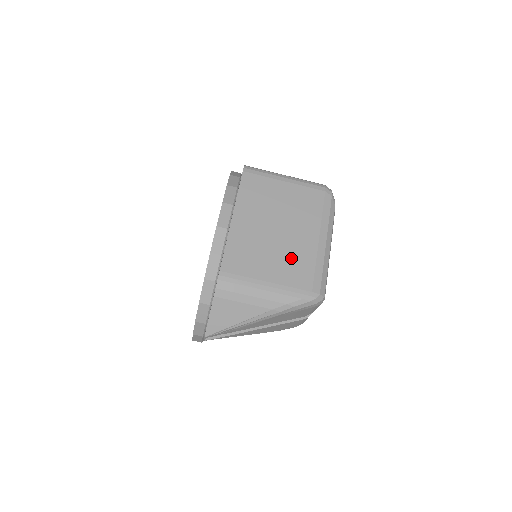
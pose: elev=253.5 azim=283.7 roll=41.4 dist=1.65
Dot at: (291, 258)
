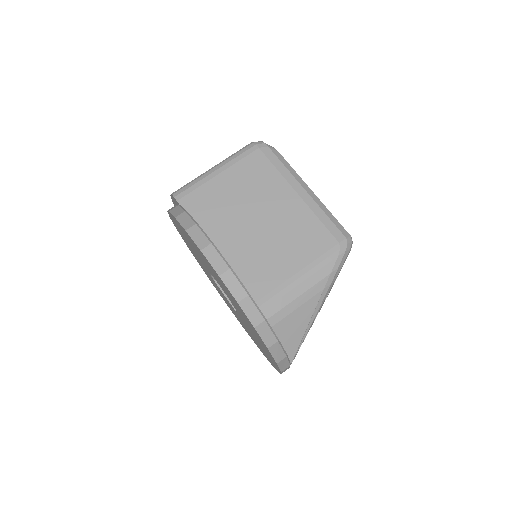
Dot at: (294, 233)
